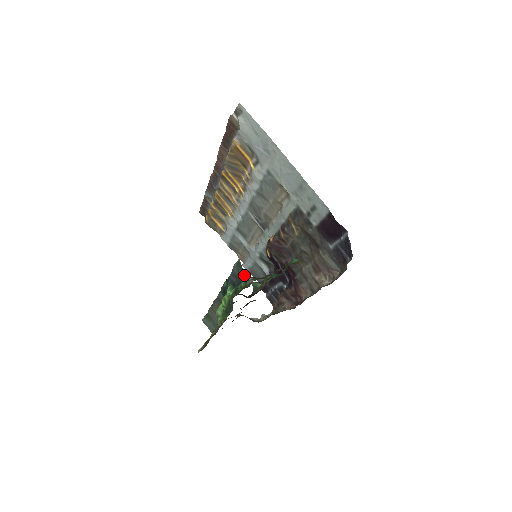
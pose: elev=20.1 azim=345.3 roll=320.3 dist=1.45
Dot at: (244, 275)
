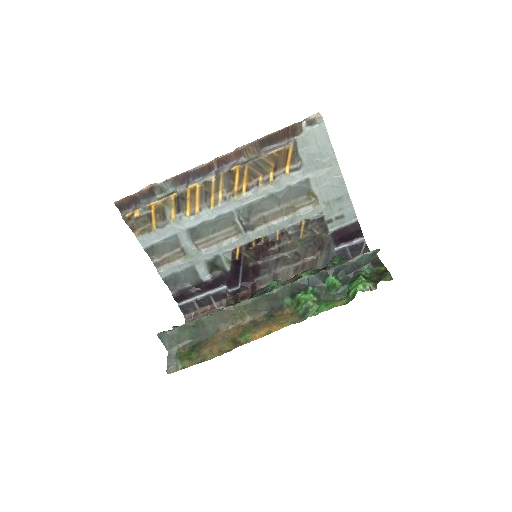
Dot at: (370, 263)
